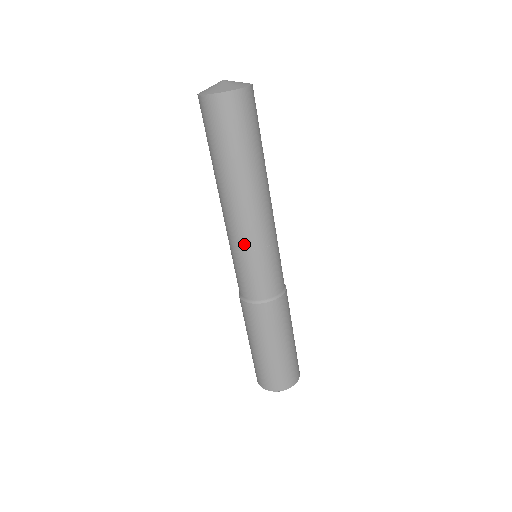
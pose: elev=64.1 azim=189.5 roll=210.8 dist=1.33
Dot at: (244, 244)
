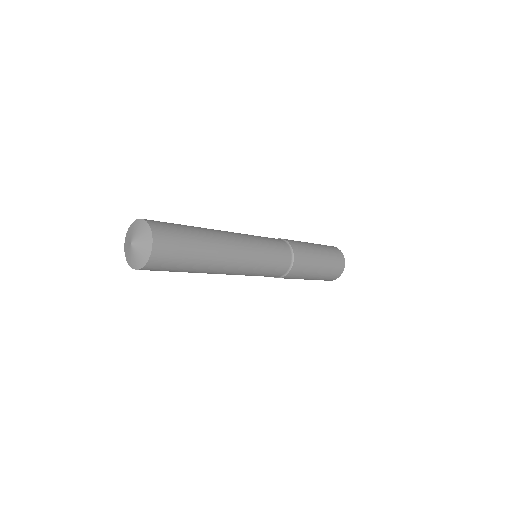
Dot at: (245, 274)
